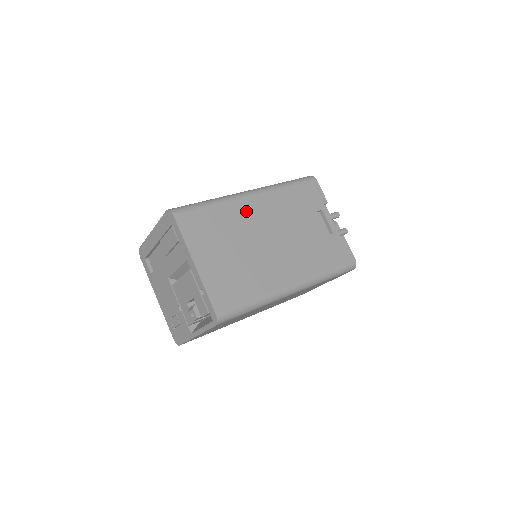
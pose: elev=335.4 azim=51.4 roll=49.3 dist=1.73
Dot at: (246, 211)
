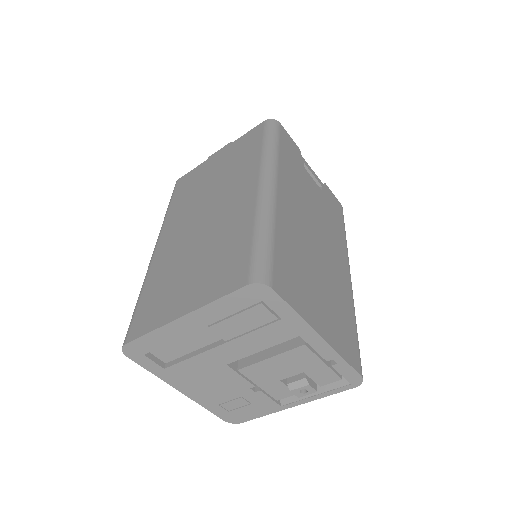
Dot at: (289, 216)
